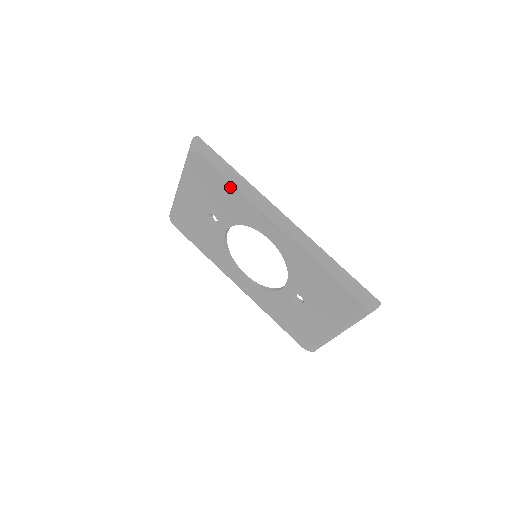
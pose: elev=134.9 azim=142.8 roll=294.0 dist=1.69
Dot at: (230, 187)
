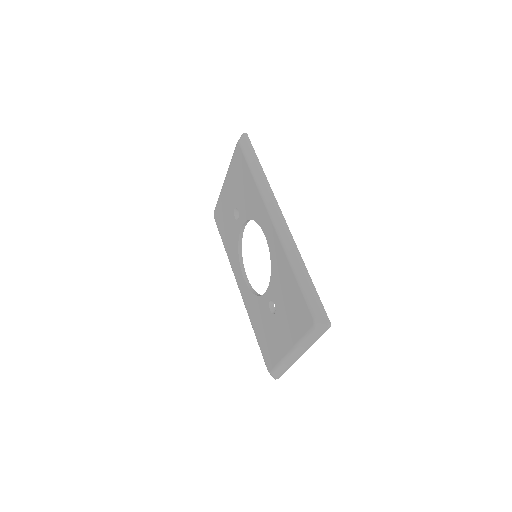
Dot at: (252, 179)
